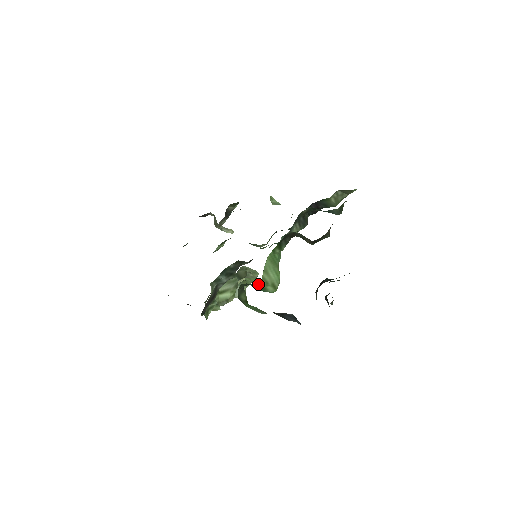
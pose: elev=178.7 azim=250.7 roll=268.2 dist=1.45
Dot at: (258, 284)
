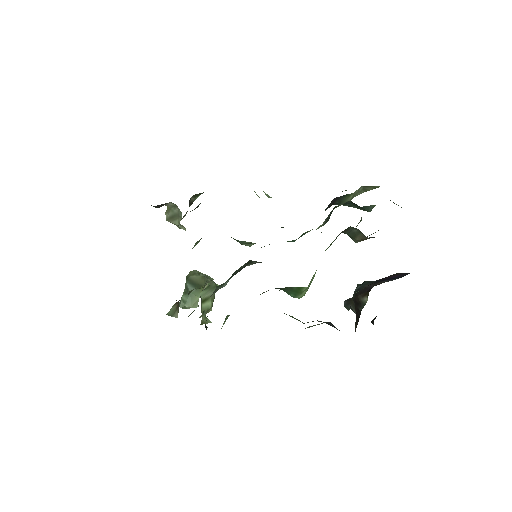
Dot at: (301, 287)
